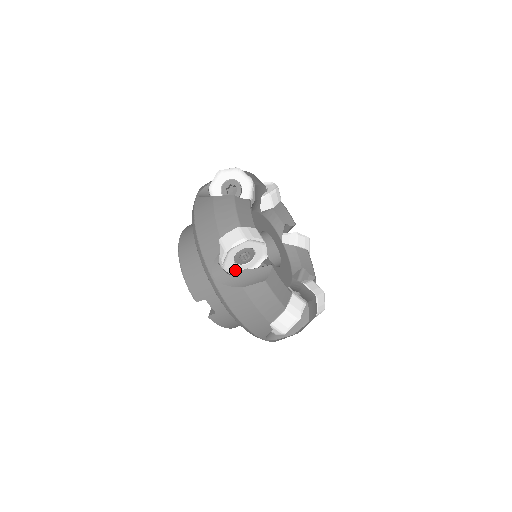
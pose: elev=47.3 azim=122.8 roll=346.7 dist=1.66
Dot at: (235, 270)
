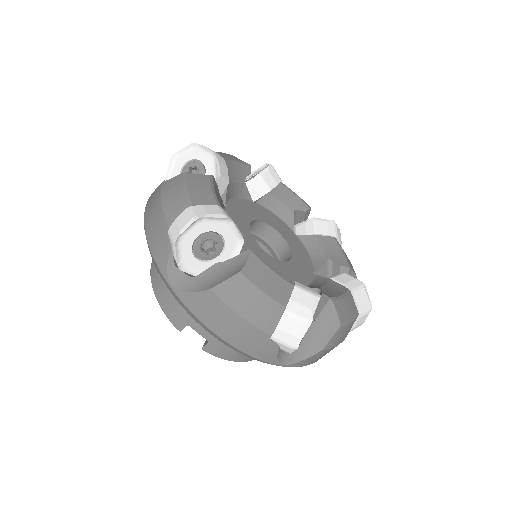
Dot at: (204, 270)
